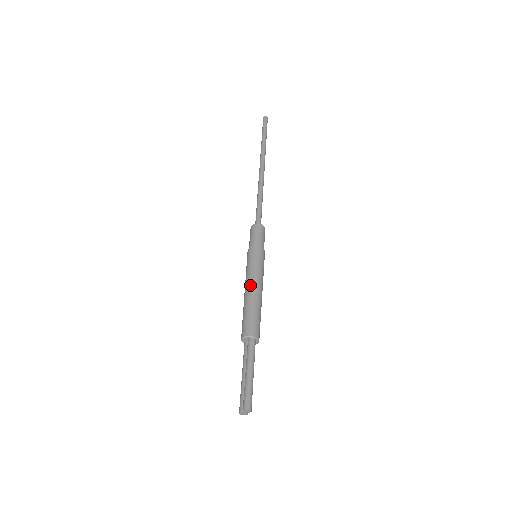
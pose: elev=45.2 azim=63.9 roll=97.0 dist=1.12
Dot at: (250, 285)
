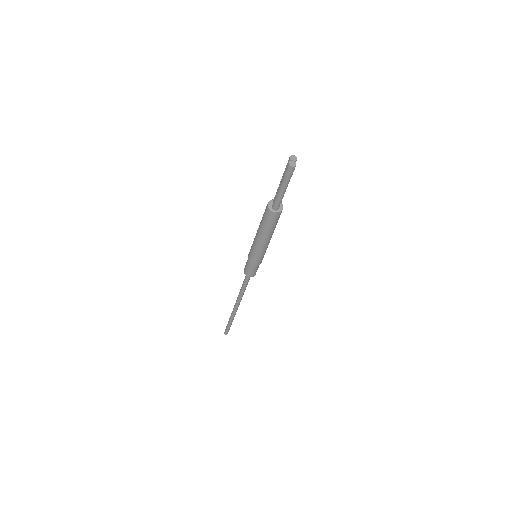
Dot at: occluded
